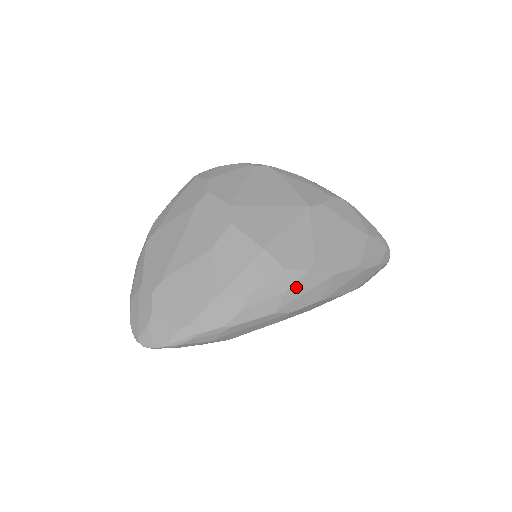
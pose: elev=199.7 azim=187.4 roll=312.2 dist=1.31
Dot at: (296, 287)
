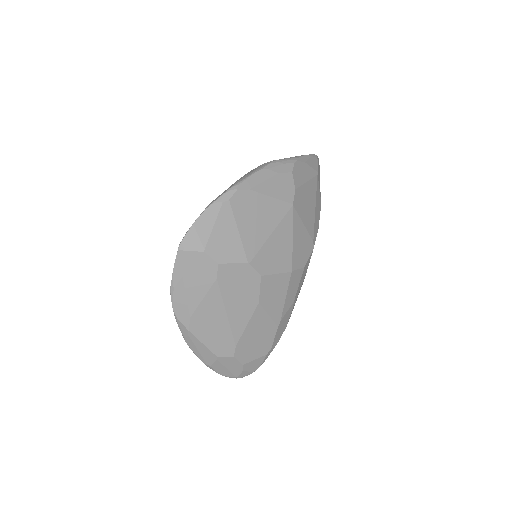
Dot at: (308, 265)
